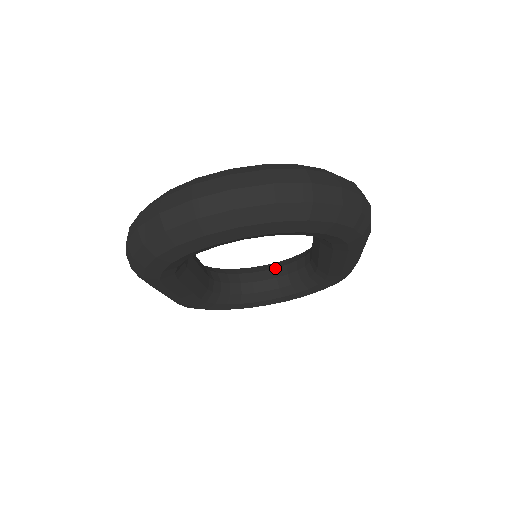
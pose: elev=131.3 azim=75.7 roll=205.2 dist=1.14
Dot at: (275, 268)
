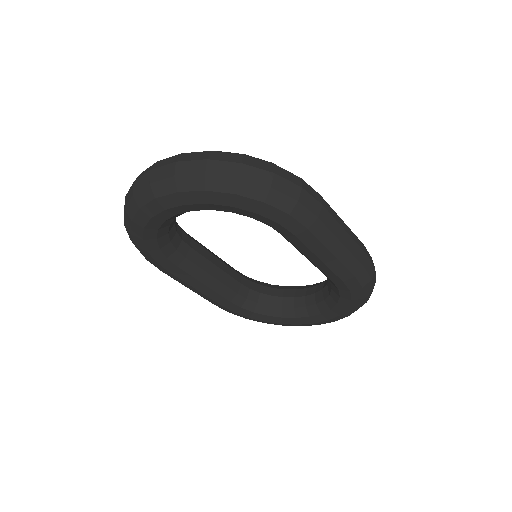
Dot at: (317, 285)
